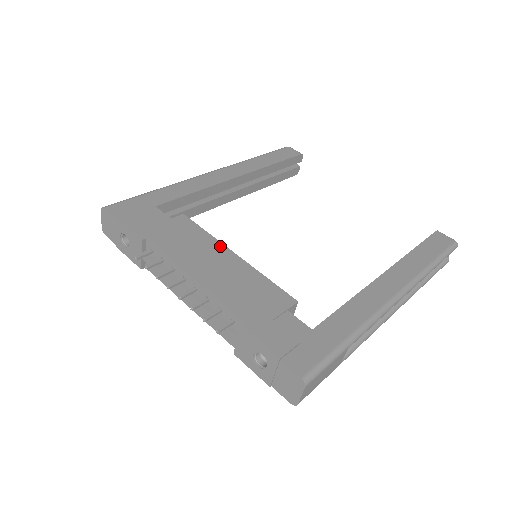
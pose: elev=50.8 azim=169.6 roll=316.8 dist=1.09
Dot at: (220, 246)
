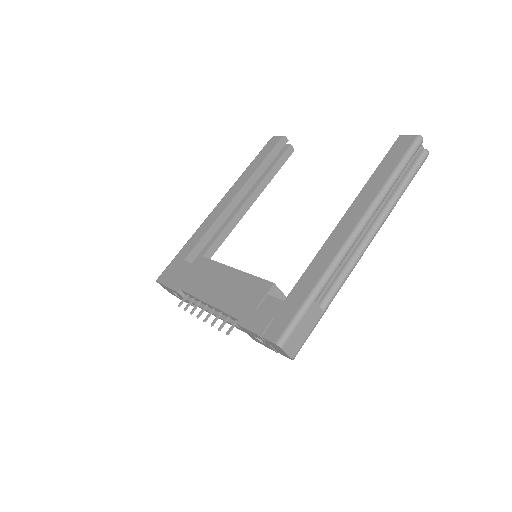
Dot at: (223, 267)
